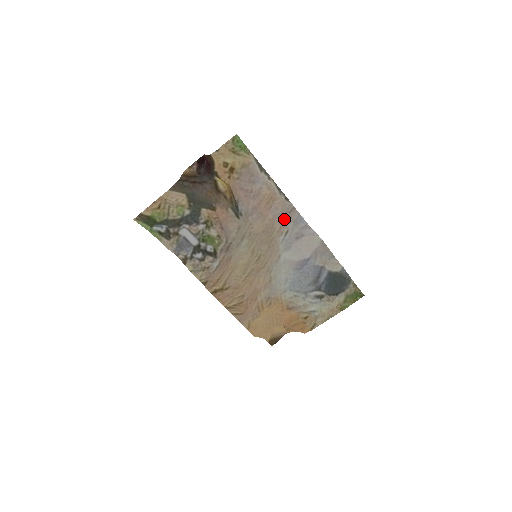
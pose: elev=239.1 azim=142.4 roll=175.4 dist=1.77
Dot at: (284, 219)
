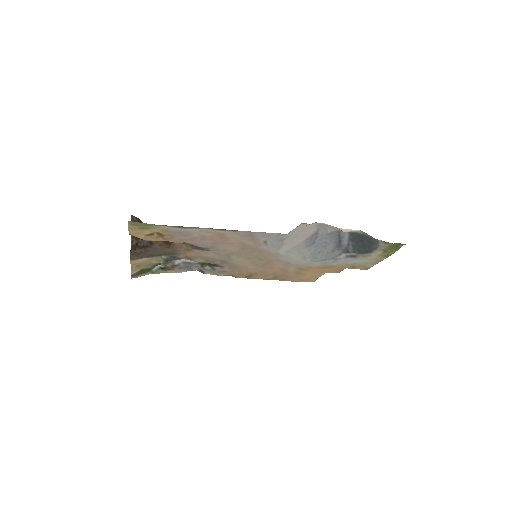
Dot at: (250, 239)
